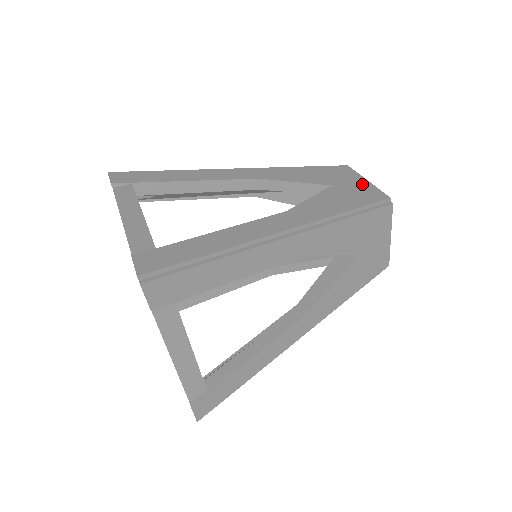
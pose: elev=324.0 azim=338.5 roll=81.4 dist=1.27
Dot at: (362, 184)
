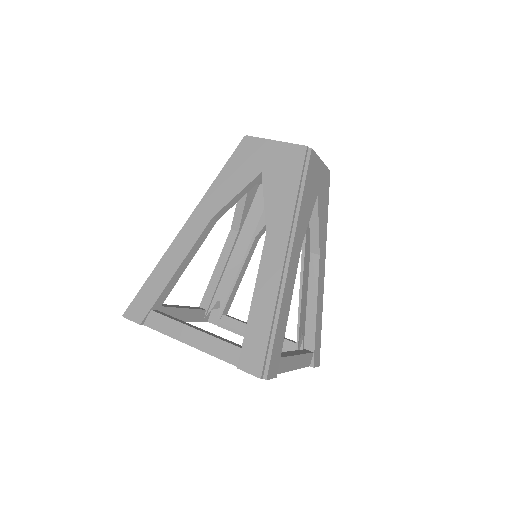
Dot at: (277, 149)
